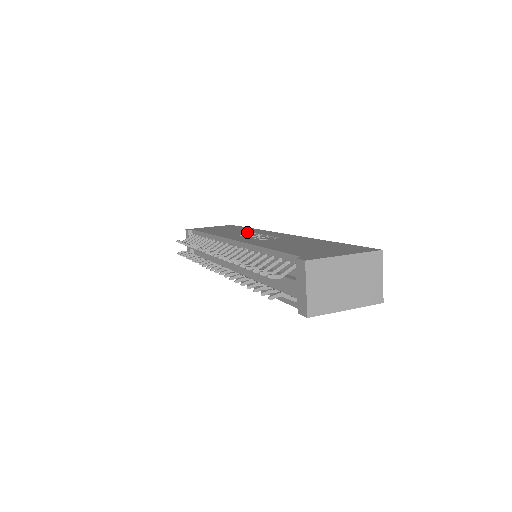
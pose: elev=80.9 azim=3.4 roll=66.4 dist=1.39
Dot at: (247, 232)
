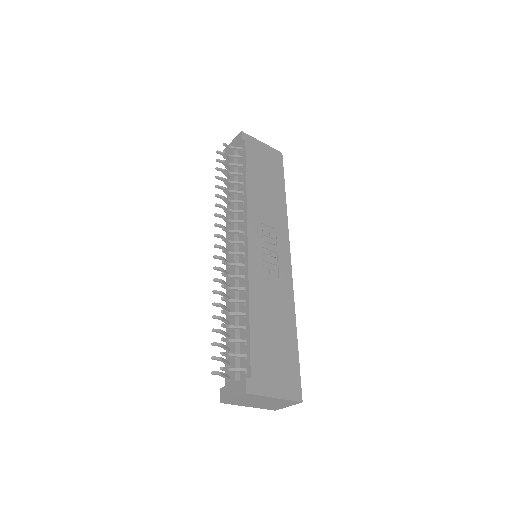
Dot at: (273, 217)
